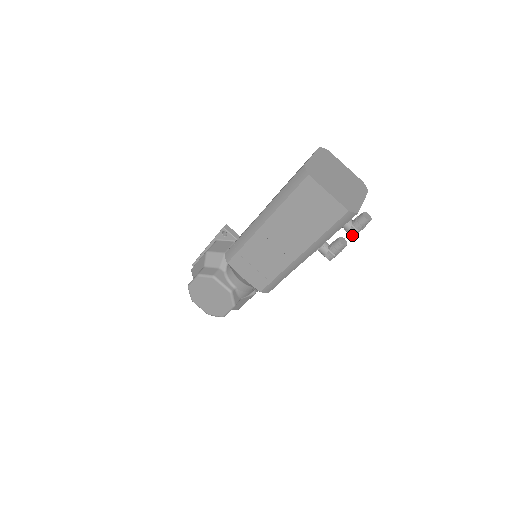
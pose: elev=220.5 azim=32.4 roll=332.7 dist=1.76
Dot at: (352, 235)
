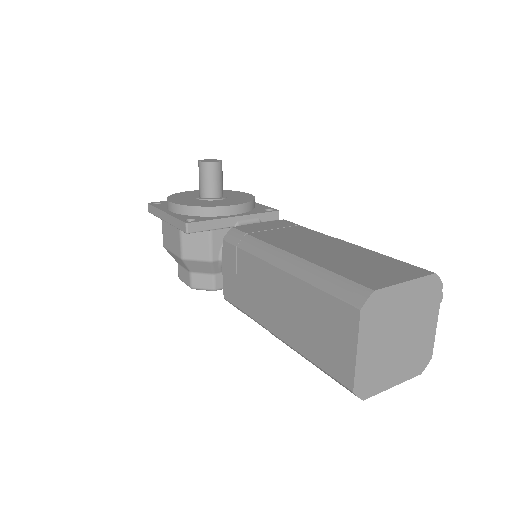
Dot at: occluded
